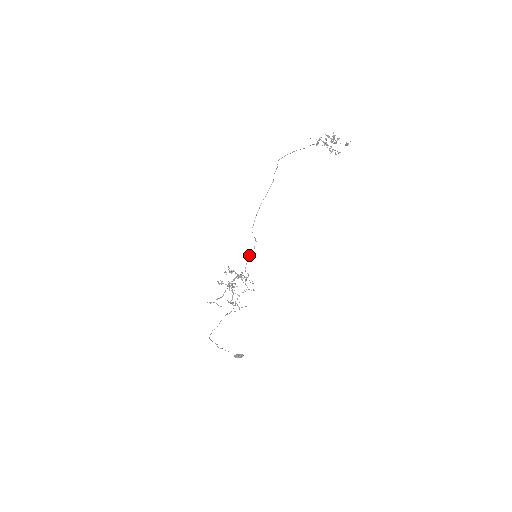
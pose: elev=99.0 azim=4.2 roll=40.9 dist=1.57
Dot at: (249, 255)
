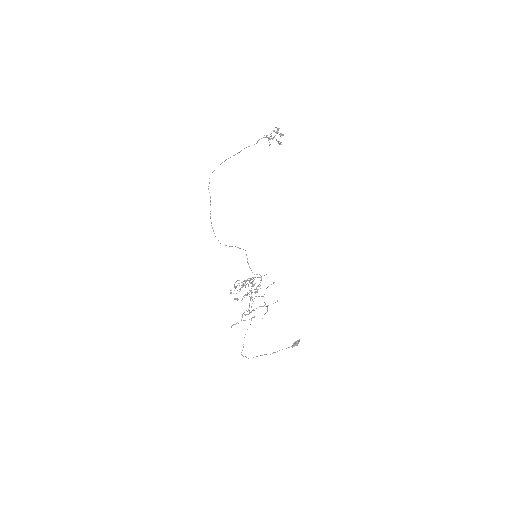
Dot at: occluded
